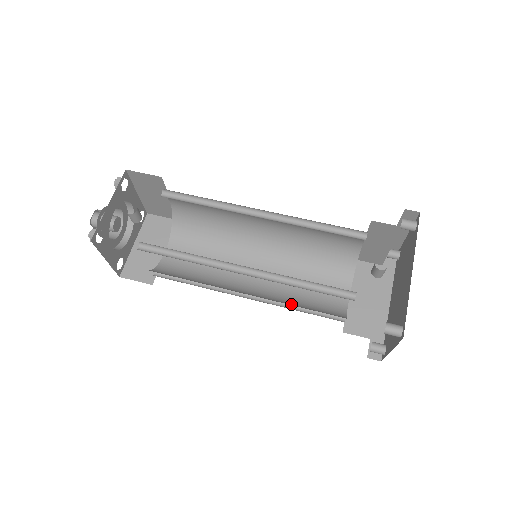
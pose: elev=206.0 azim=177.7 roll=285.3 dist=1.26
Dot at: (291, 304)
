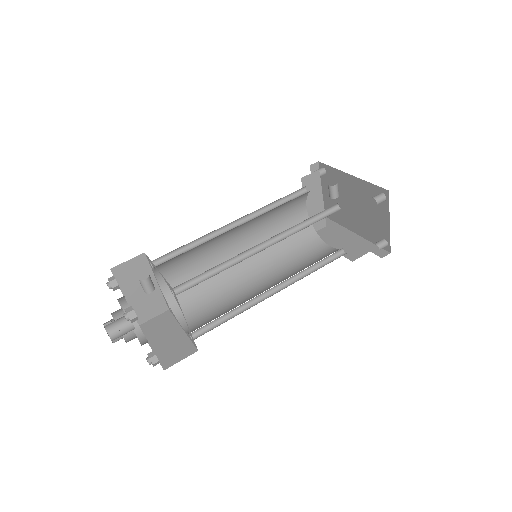
Dot at: occluded
